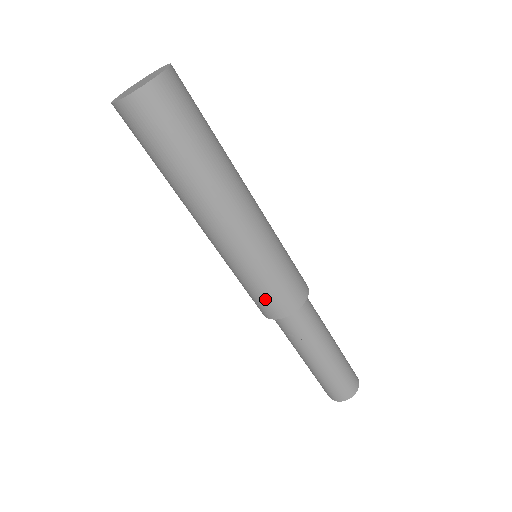
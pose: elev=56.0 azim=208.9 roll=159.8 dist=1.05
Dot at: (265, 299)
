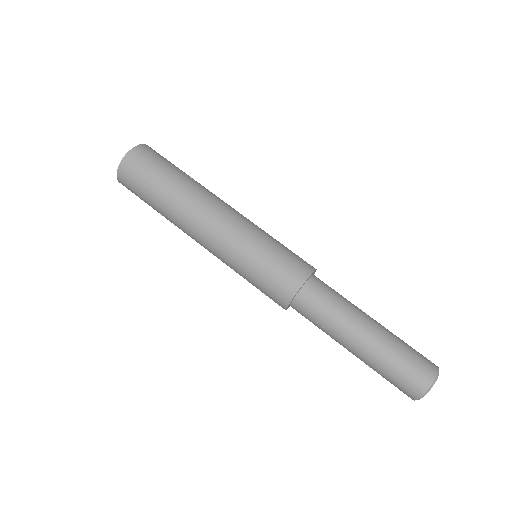
Dot at: (265, 291)
